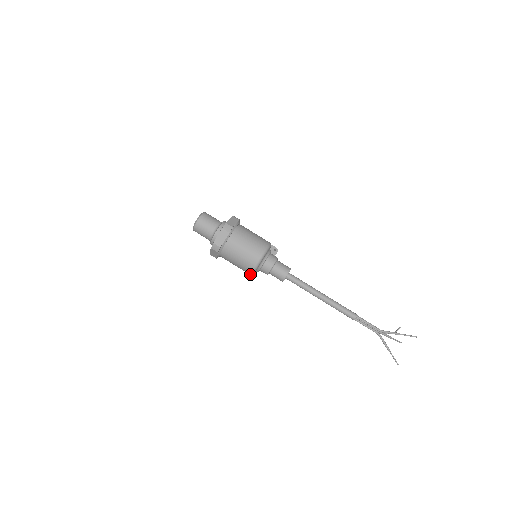
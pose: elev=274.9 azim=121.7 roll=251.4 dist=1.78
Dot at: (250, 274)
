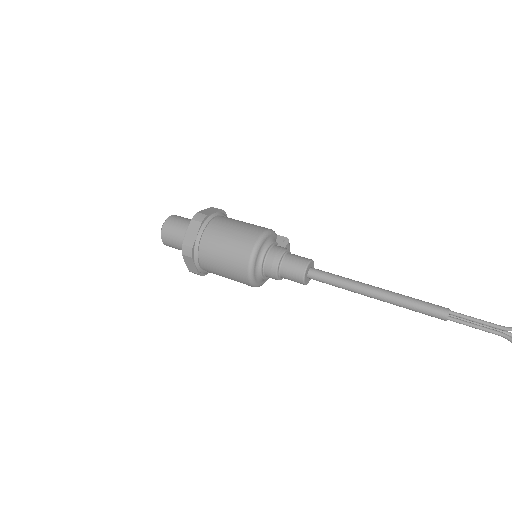
Dot at: (249, 283)
